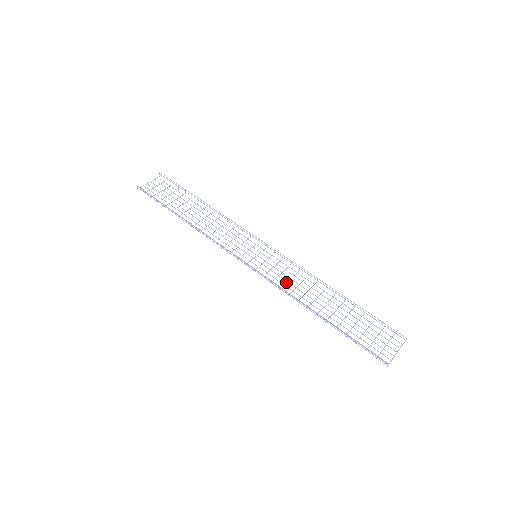
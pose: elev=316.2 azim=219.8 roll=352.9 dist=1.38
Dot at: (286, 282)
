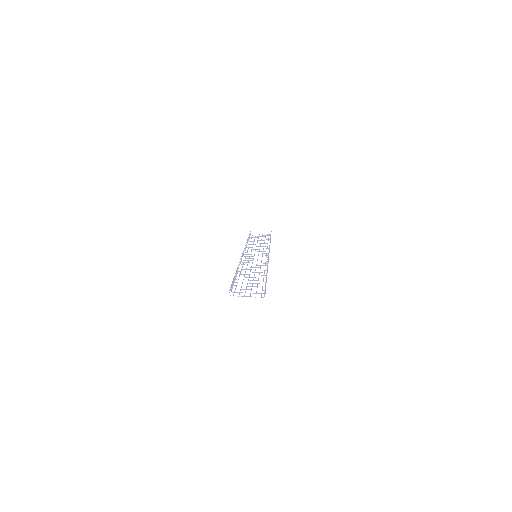
Dot at: occluded
